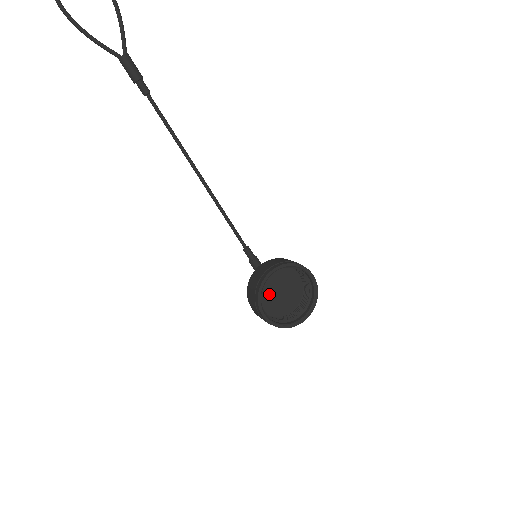
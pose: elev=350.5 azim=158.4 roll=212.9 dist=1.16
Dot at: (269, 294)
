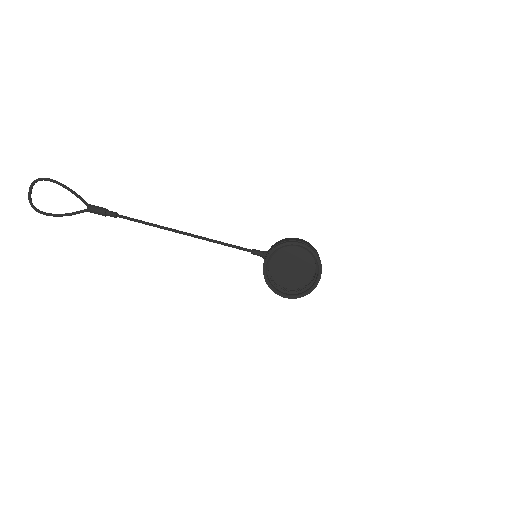
Dot at: (286, 274)
